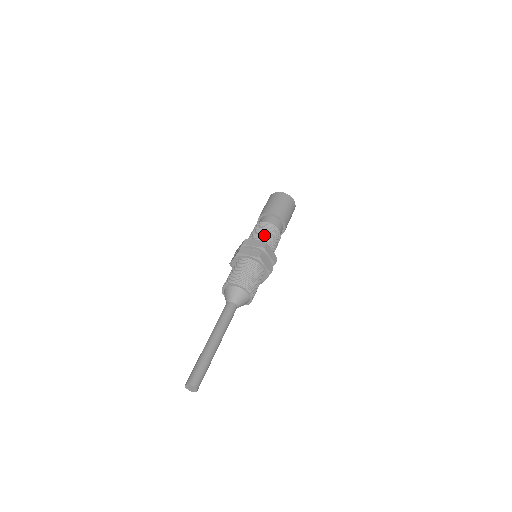
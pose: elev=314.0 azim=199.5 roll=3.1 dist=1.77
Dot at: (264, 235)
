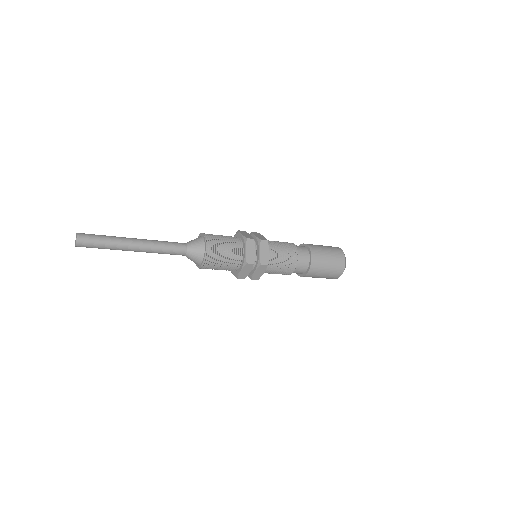
Dot at: (278, 244)
